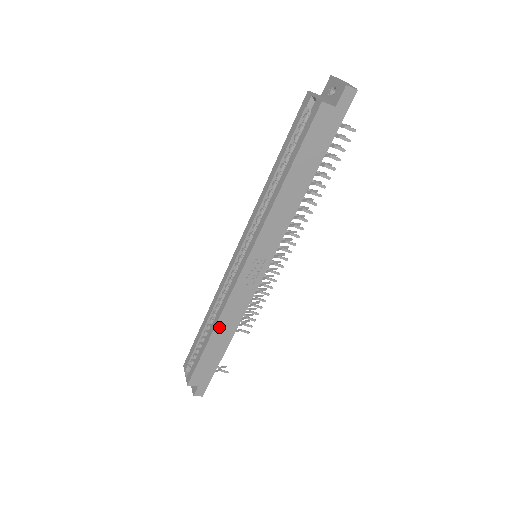
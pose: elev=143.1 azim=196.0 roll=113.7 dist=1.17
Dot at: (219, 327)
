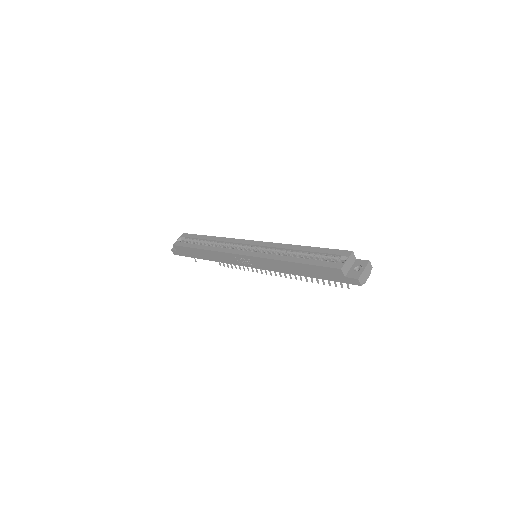
Dot at: (209, 252)
